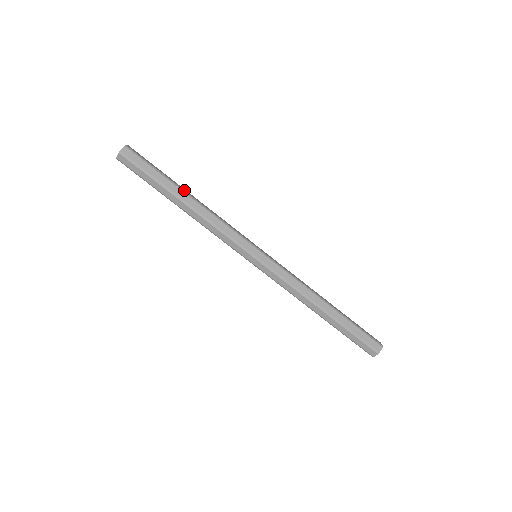
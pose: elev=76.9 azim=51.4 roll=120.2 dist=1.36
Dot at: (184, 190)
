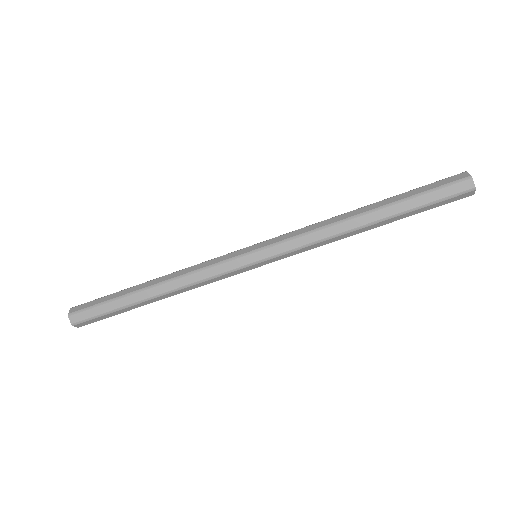
Dot at: (144, 283)
